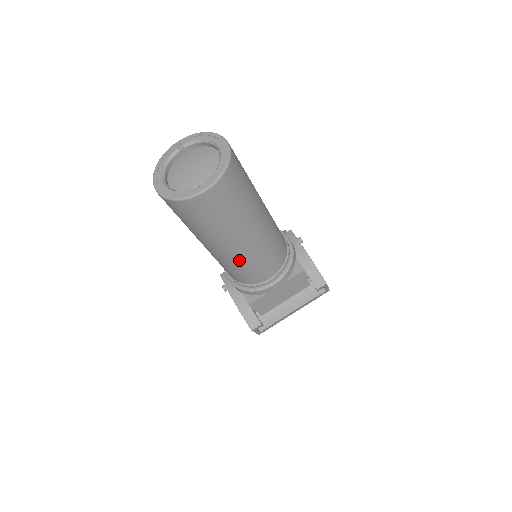
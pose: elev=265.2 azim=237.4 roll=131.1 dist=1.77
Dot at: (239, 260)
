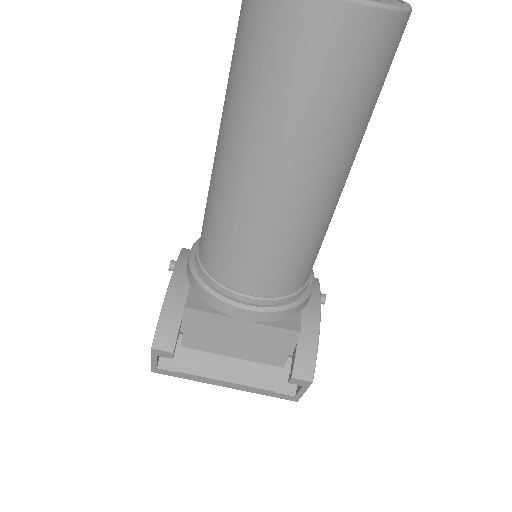
Dot at: (245, 212)
